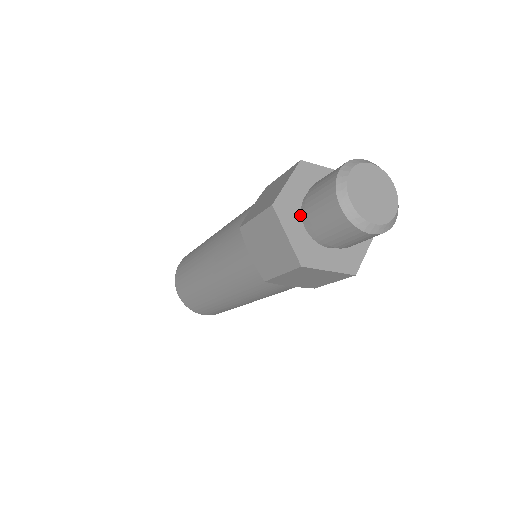
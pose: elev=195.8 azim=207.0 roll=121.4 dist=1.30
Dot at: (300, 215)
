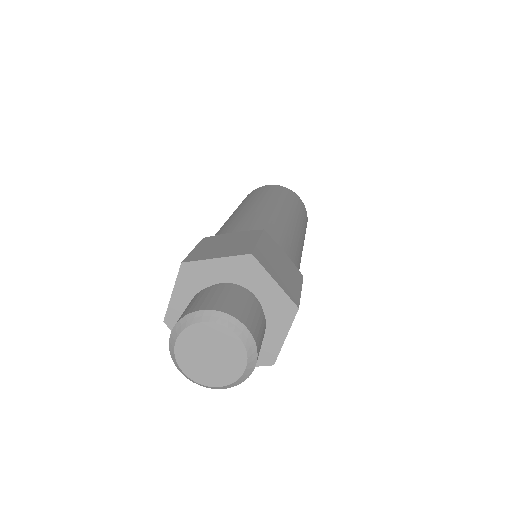
Dot at: occluded
